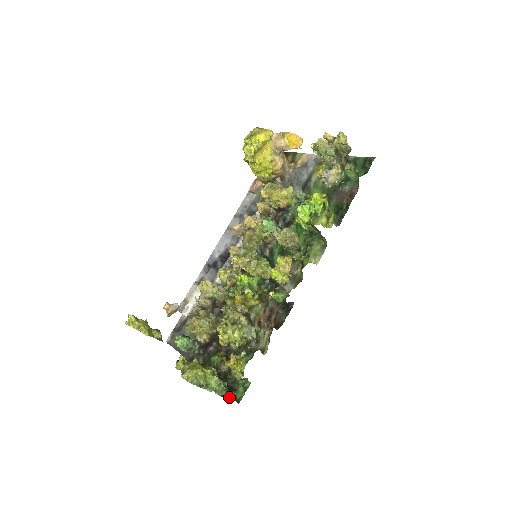
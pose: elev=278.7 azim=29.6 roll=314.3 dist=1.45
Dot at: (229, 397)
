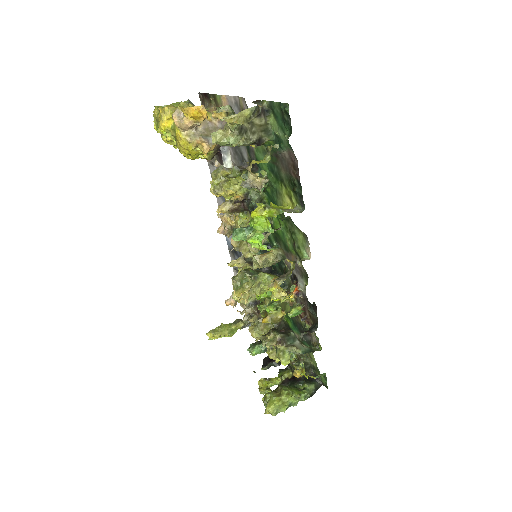
Dot at: (316, 389)
